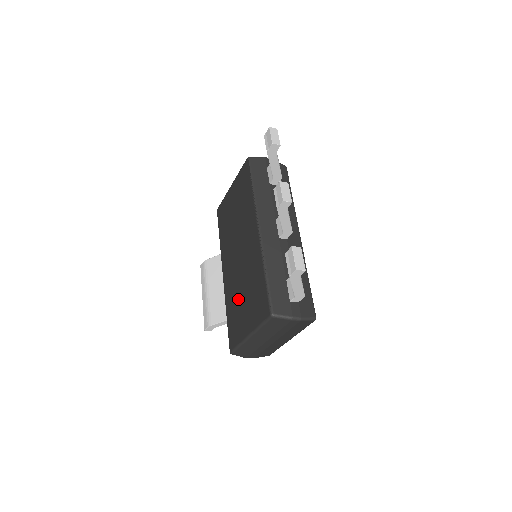
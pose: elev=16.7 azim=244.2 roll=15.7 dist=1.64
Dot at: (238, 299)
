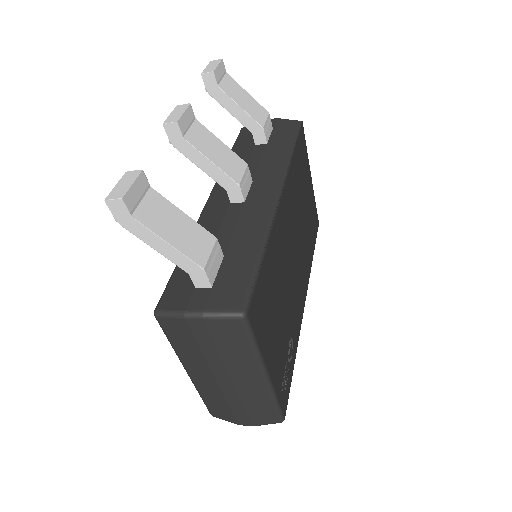
Dot at: occluded
